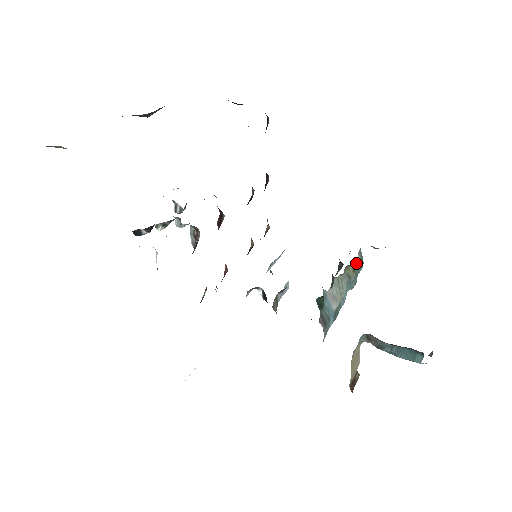
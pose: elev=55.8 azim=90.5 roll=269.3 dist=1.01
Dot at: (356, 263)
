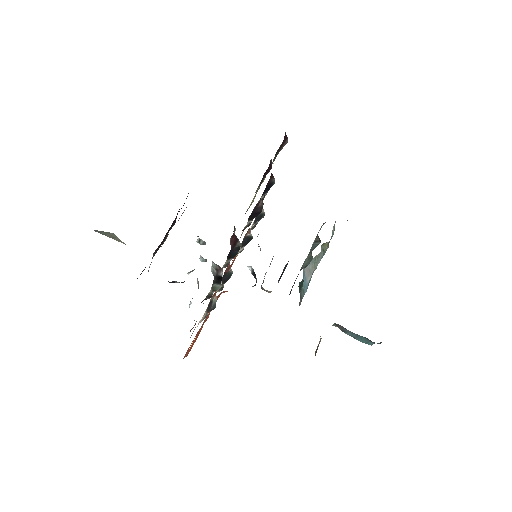
Dot at: occluded
